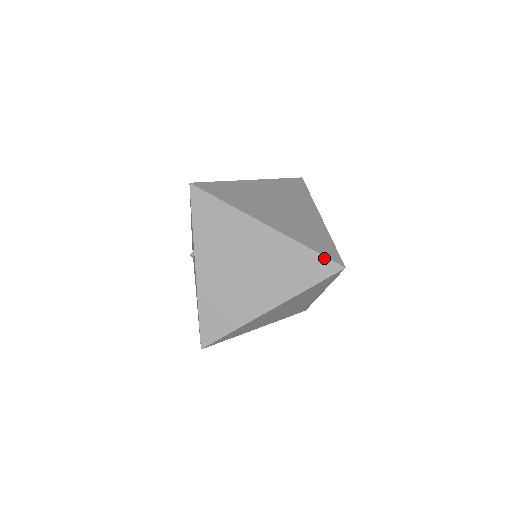
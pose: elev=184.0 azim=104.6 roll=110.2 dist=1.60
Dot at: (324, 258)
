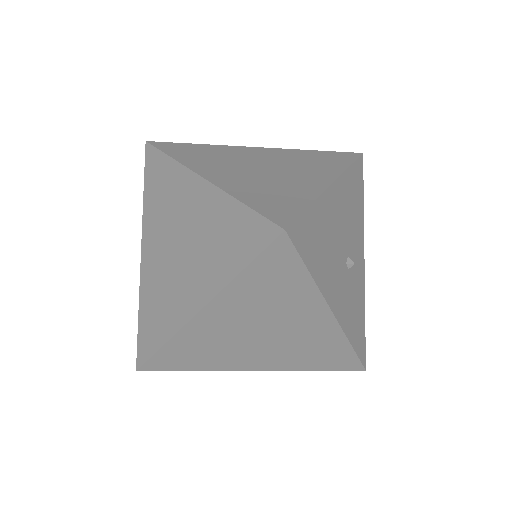
Dot at: (258, 216)
